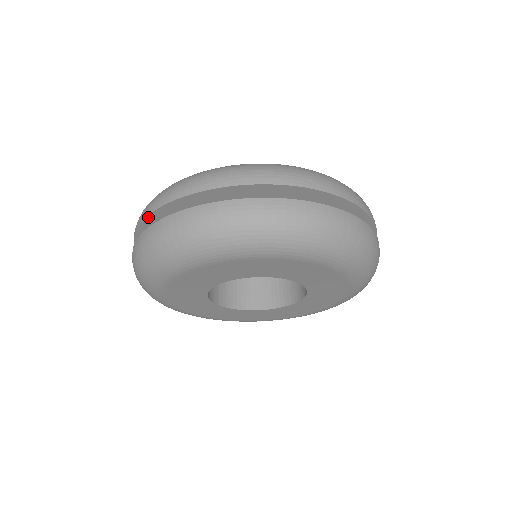
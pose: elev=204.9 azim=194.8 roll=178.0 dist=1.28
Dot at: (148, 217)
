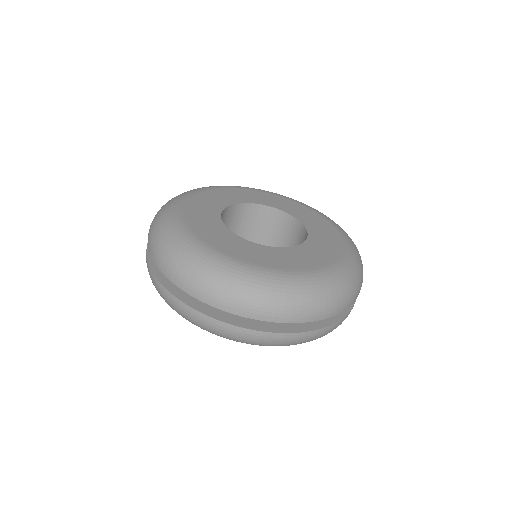
Dot at: (159, 267)
